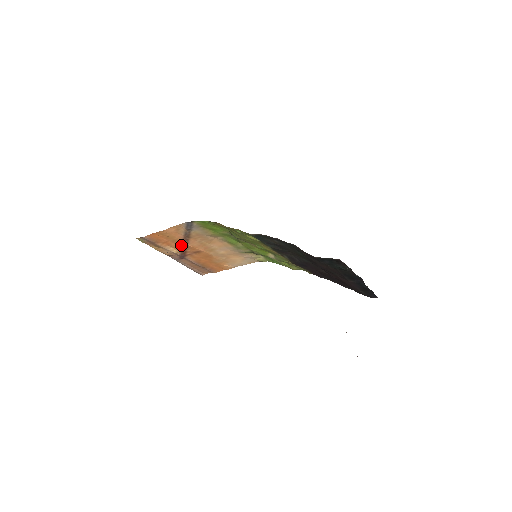
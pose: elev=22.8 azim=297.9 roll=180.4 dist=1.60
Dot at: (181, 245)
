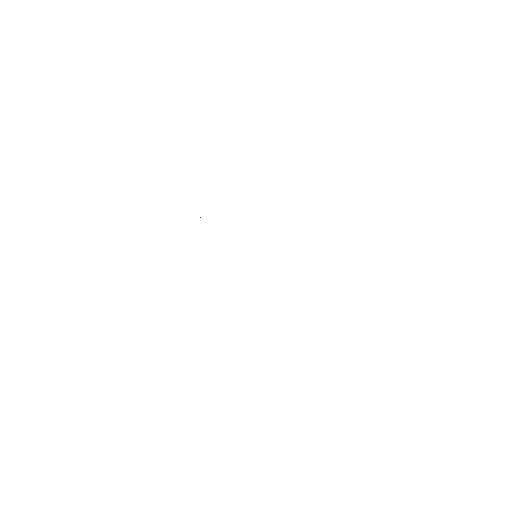
Dot at: occluded
